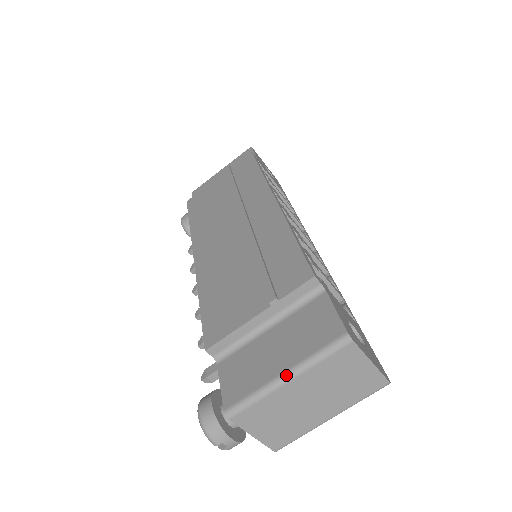
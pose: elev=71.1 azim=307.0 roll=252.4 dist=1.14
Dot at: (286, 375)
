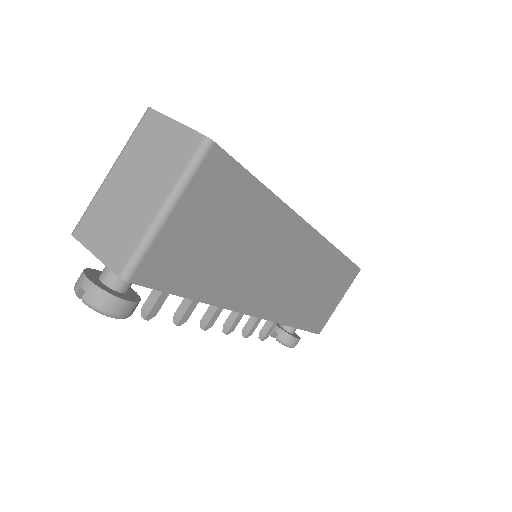
Dot at: (111, 170)
